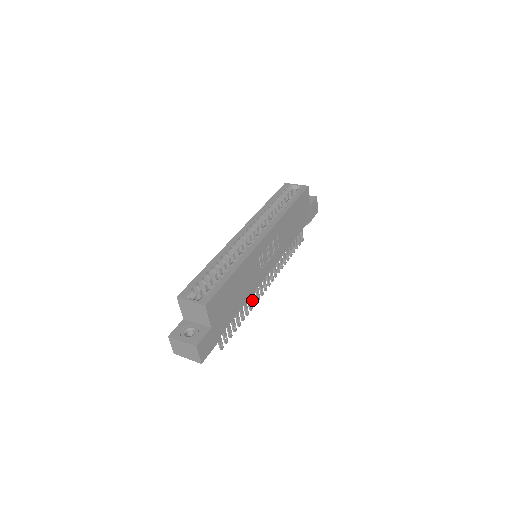
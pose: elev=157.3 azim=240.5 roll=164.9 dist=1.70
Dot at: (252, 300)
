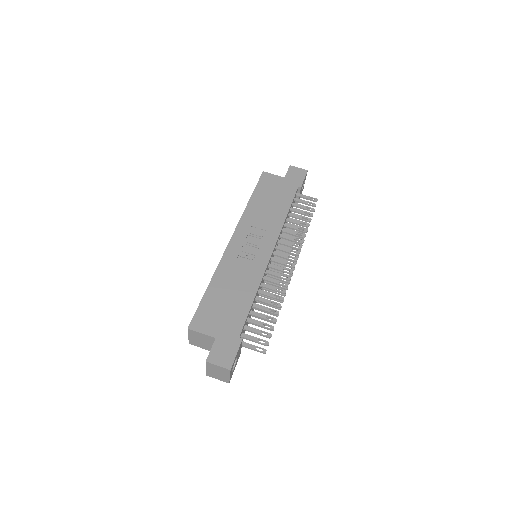
Dot at: occluded
